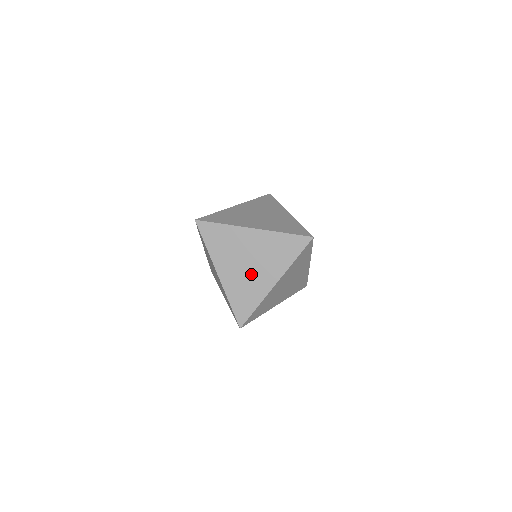
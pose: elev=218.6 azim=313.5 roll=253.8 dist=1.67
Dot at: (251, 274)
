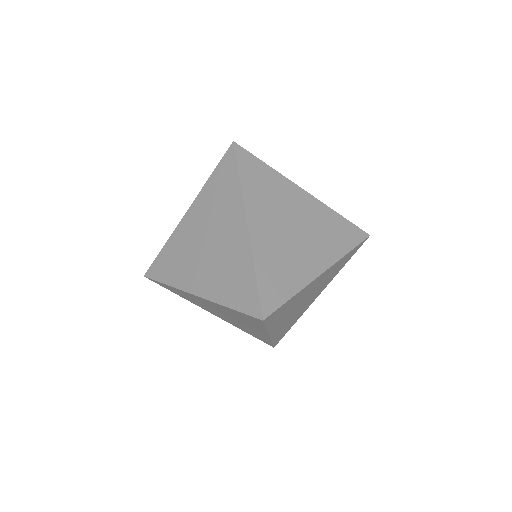
Dot at: (219, 250)
